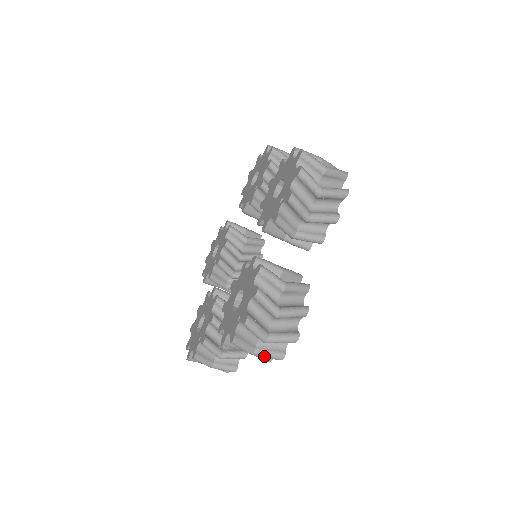
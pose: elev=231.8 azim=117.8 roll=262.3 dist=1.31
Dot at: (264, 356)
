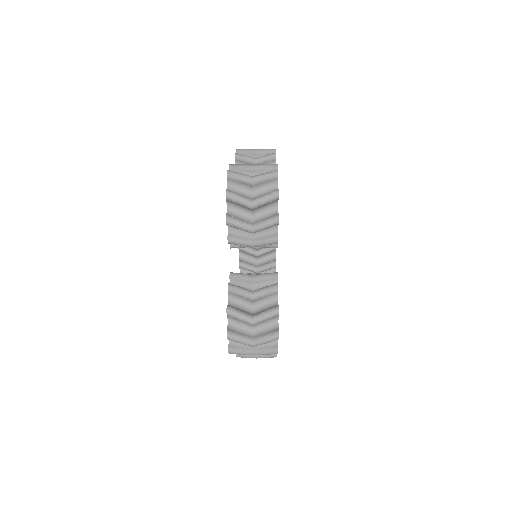
Dot at: occluded
